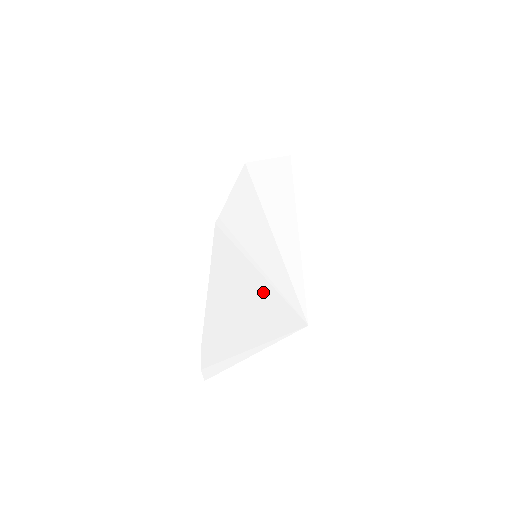
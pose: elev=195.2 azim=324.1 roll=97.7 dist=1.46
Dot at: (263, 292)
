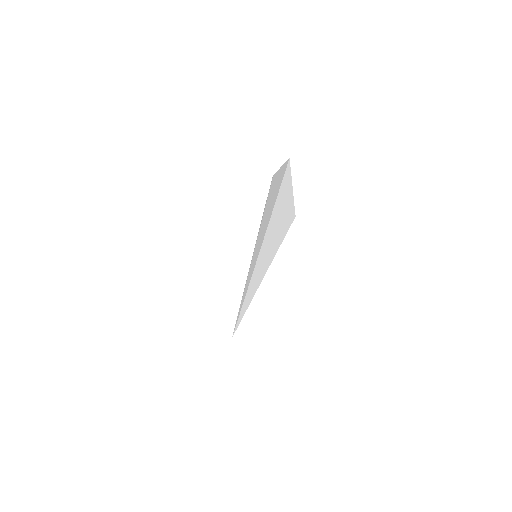
Dot at: occluded
